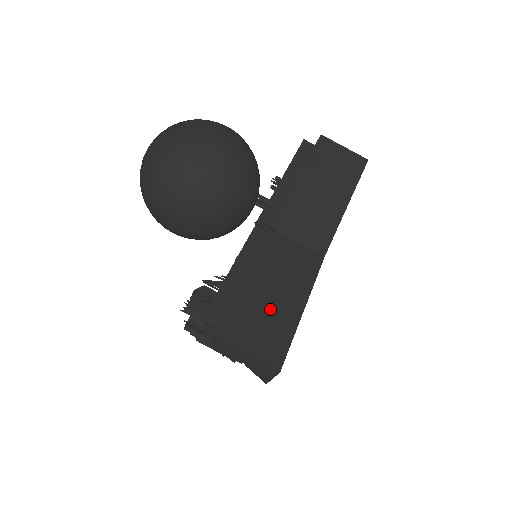
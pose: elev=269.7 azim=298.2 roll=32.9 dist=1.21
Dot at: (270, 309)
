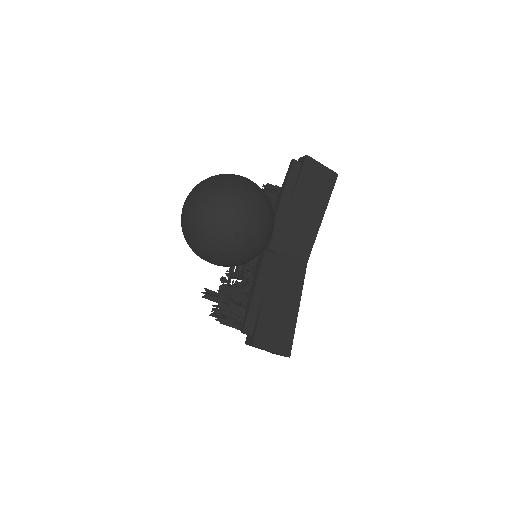
Dot at: (280, 315)
